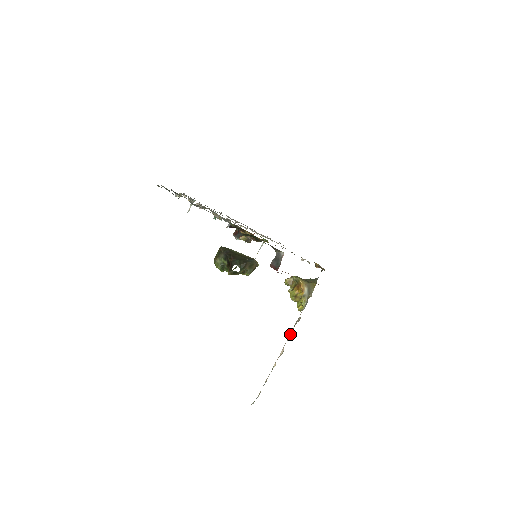
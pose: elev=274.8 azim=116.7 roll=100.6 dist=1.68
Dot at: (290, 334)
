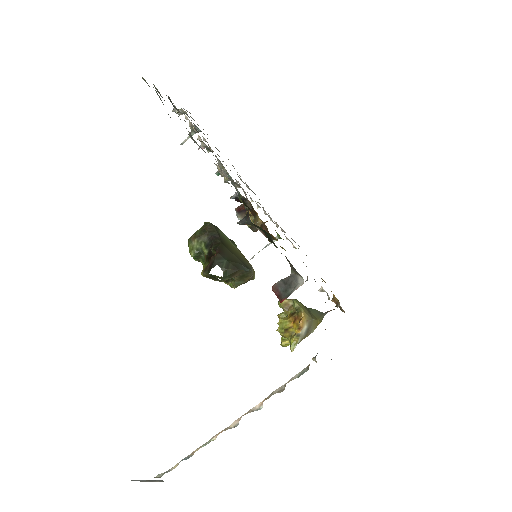
Dot at: occluded
